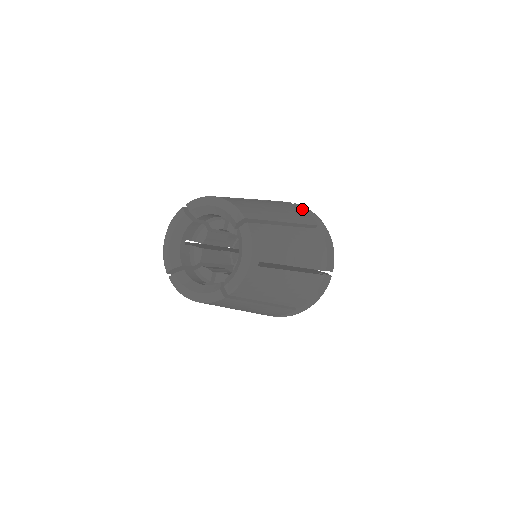
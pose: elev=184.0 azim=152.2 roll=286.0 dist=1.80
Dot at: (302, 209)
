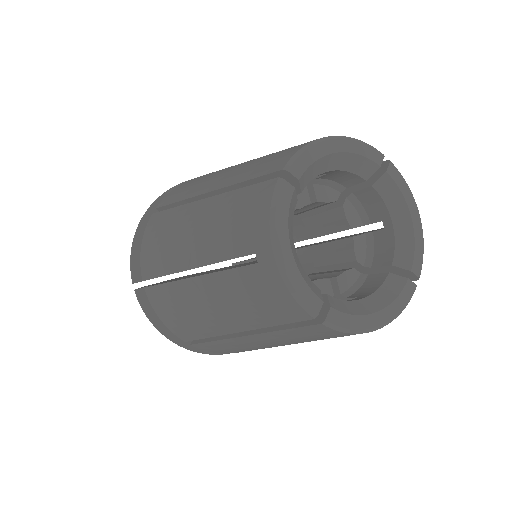
Dot at: occluded
